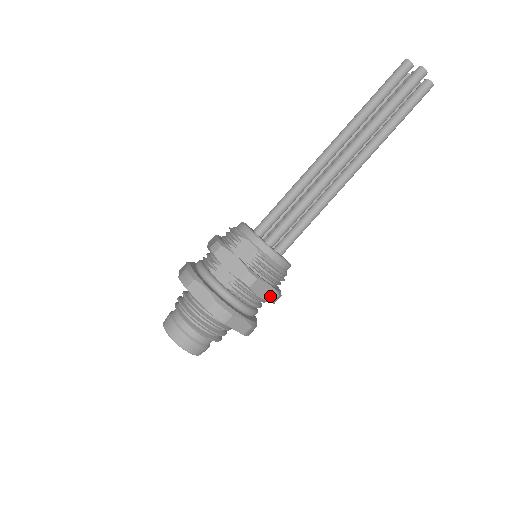
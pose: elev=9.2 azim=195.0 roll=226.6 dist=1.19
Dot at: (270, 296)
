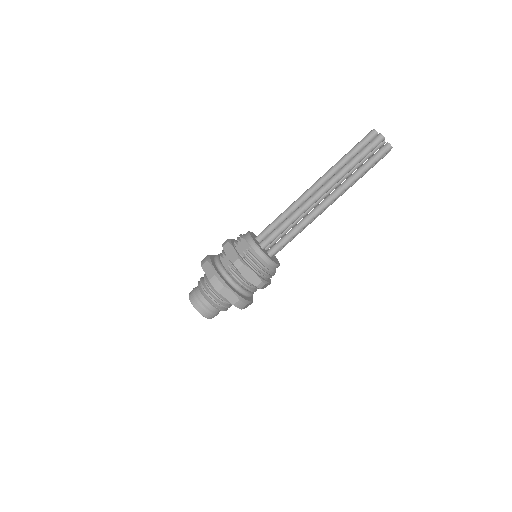
Dot at: (254, 280)
